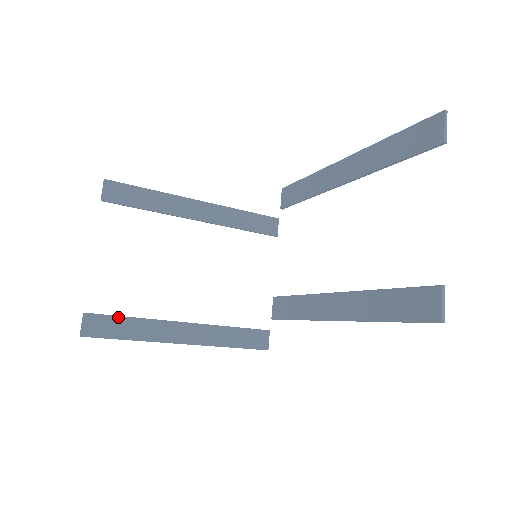
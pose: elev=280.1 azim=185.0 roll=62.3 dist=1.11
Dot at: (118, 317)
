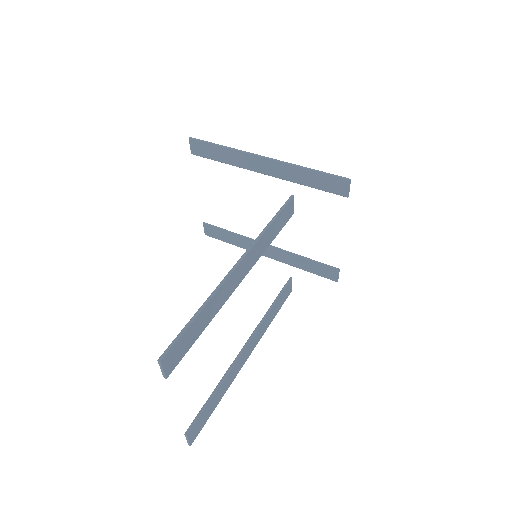
Dot at: (222, 230)
